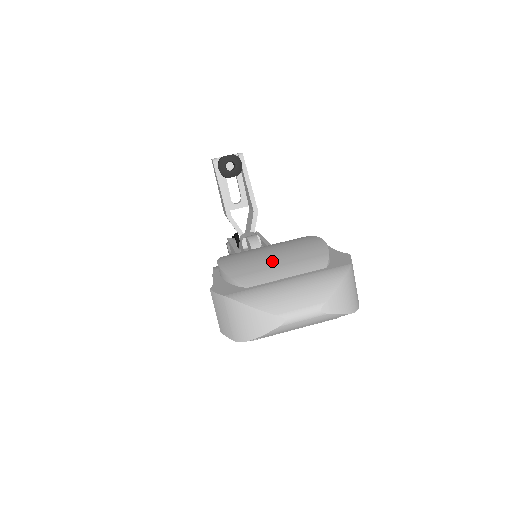
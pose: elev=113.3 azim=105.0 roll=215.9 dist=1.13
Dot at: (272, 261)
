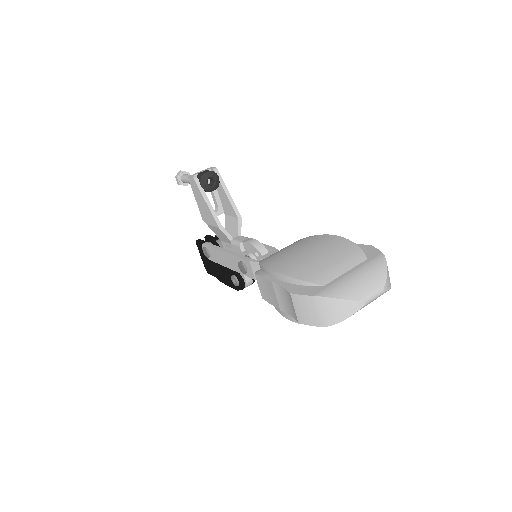
Dot at: (323, 261)
